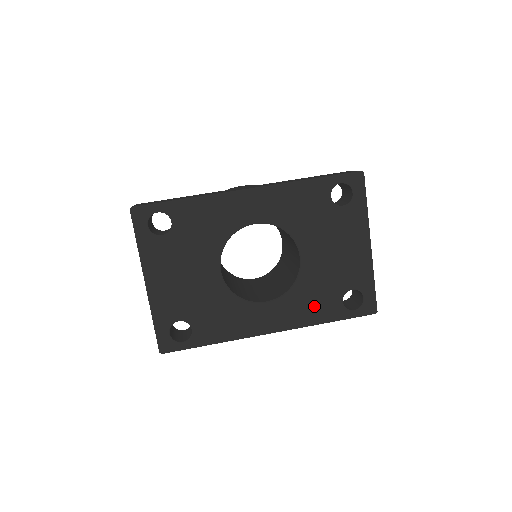
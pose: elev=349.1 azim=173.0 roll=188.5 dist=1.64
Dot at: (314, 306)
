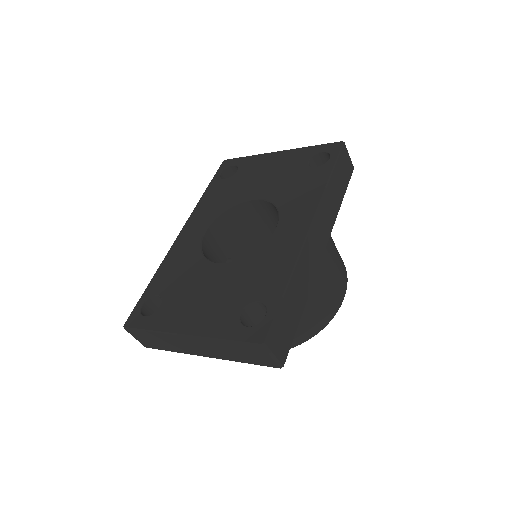
Dot at: (305, 189)
